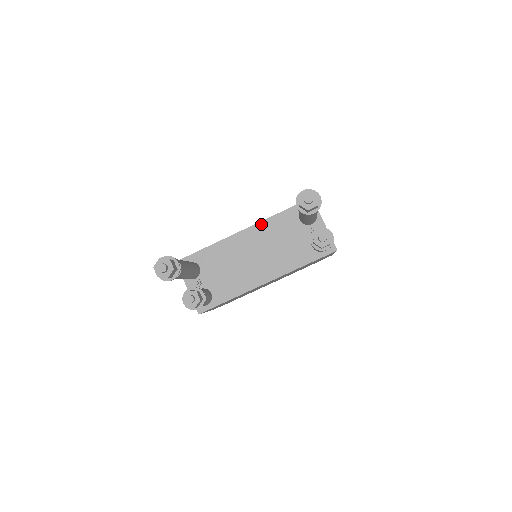
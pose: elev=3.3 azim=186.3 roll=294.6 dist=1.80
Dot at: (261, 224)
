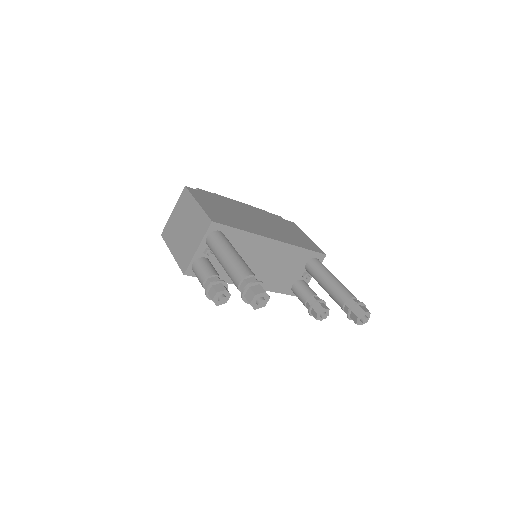
Dot at: (288, 246)
